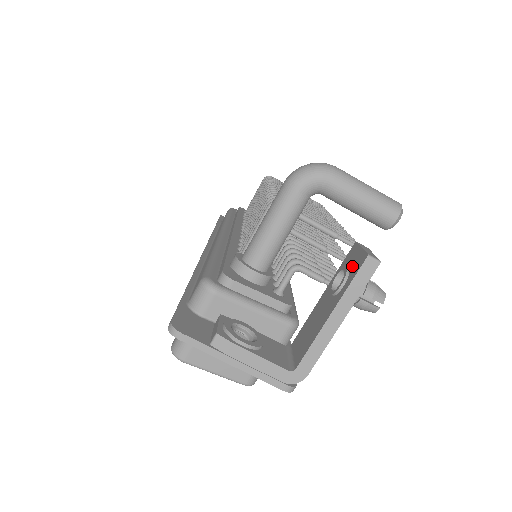
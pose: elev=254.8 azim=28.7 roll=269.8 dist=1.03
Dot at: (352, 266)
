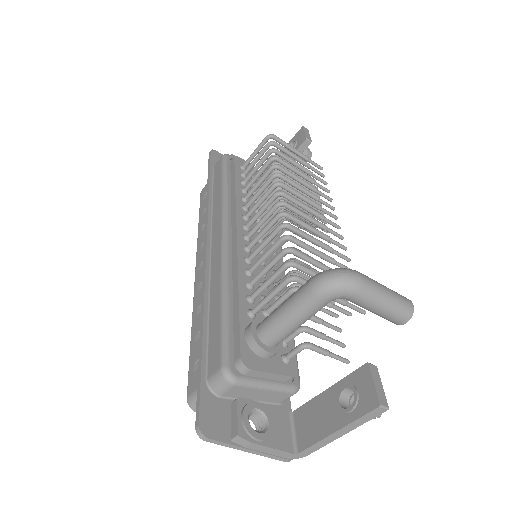
Dot at: (362, 396)
